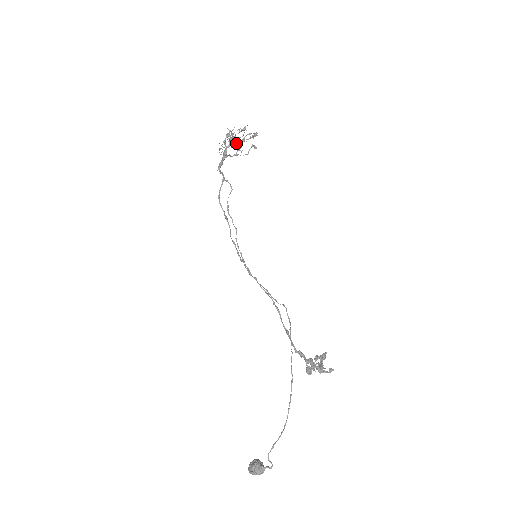
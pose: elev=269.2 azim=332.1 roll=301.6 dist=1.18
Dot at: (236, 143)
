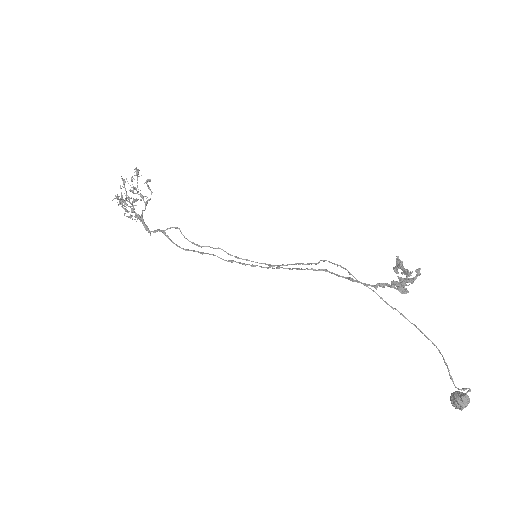
Dot at: (133, 200)
